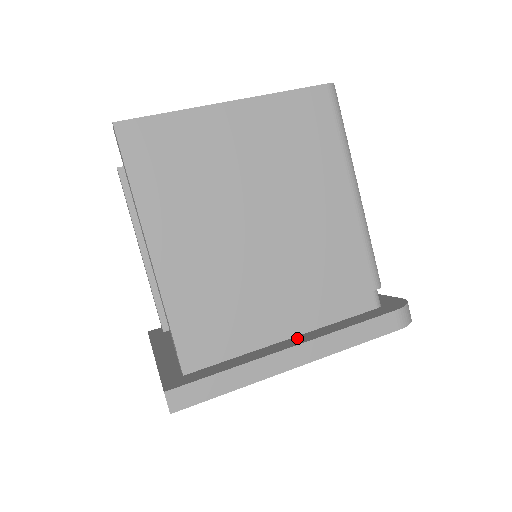
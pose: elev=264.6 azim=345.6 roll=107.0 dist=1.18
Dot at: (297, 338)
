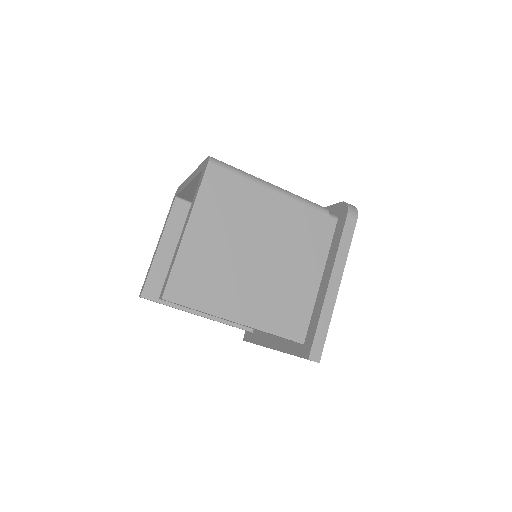
Dot at: (325, 275)
